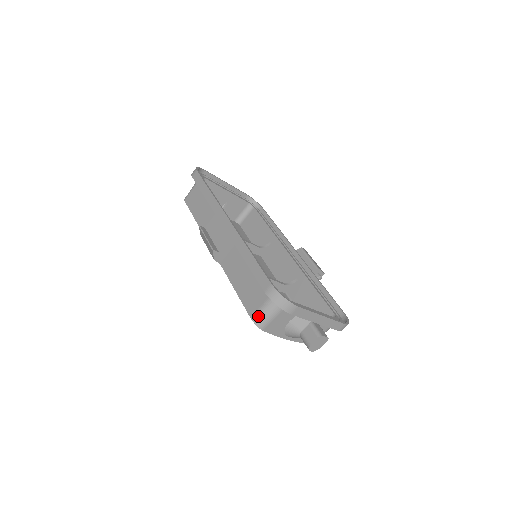
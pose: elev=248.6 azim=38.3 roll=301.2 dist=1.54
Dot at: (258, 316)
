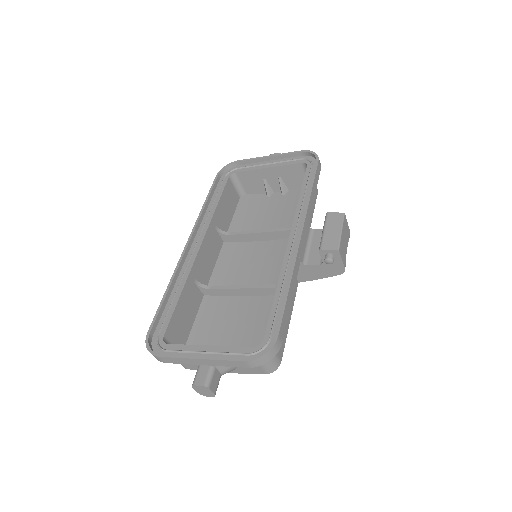
Dot at: occluded
